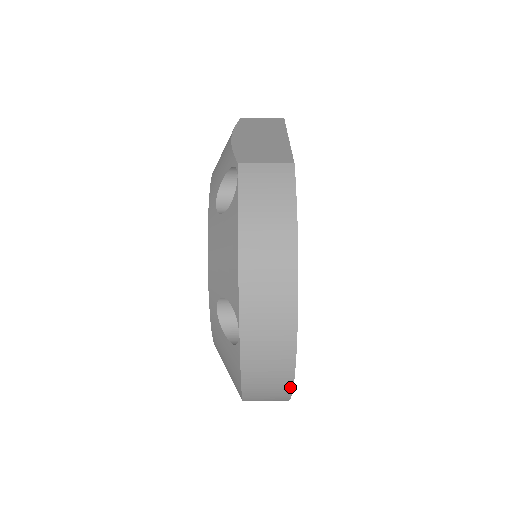
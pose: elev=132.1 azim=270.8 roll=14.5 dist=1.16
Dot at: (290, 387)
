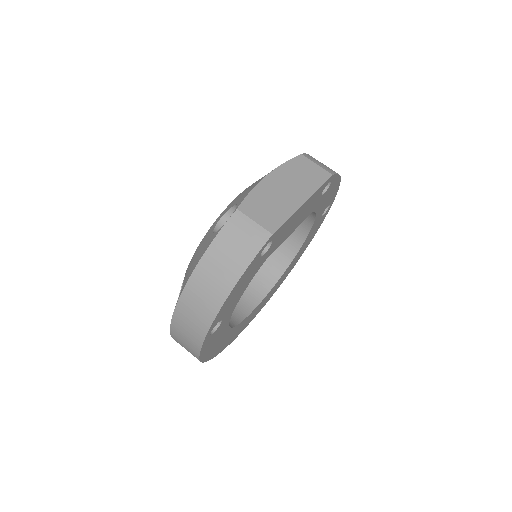
Dot at: (198, 359)
